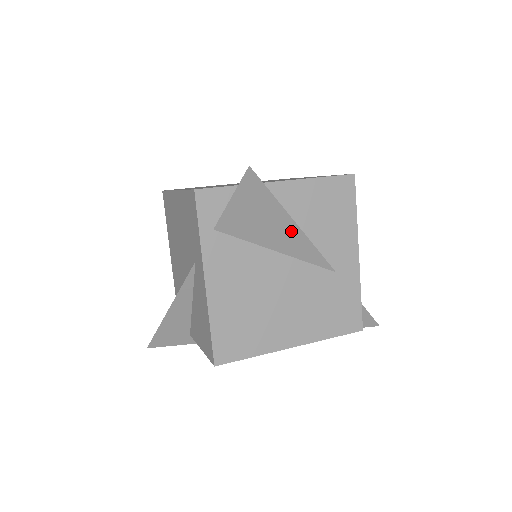
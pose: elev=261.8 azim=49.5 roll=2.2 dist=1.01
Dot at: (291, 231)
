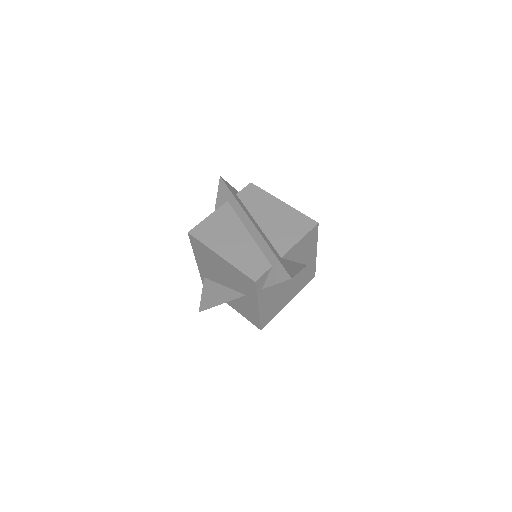
Dot at: occluded
